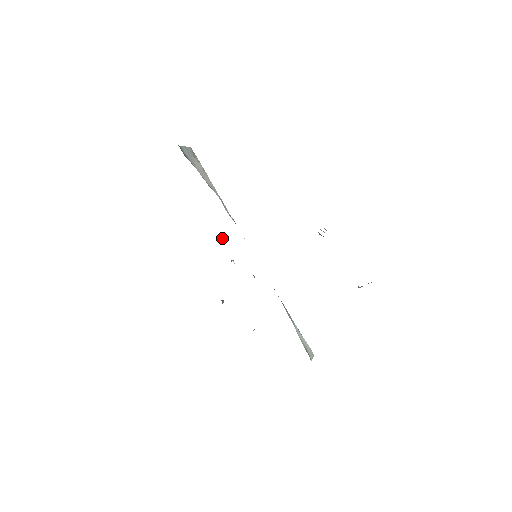
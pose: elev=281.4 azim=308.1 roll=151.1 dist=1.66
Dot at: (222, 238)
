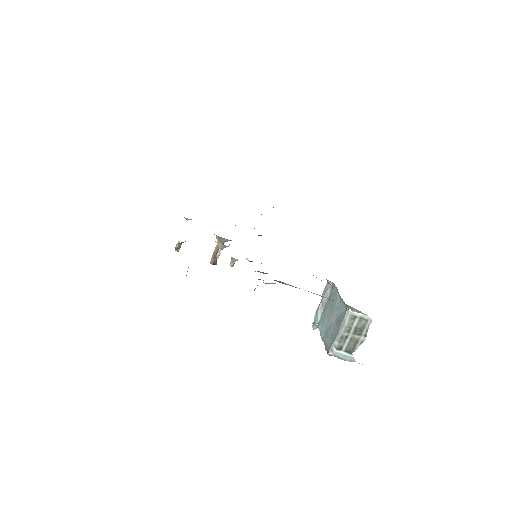
Dot at: occluded
